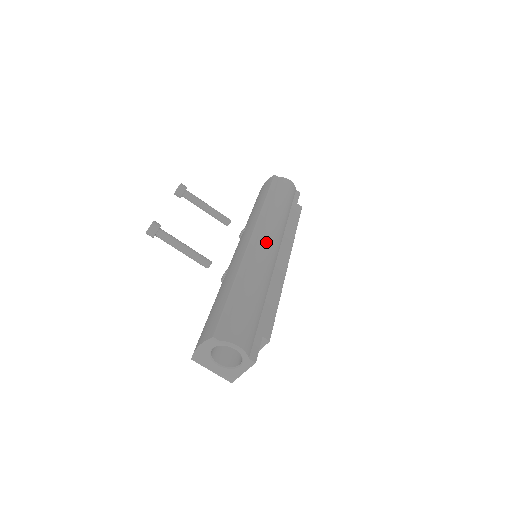
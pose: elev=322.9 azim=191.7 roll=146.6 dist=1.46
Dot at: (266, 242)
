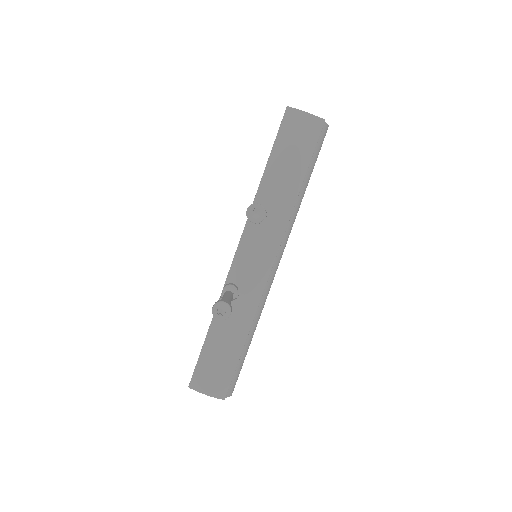
Dot at: occluded
